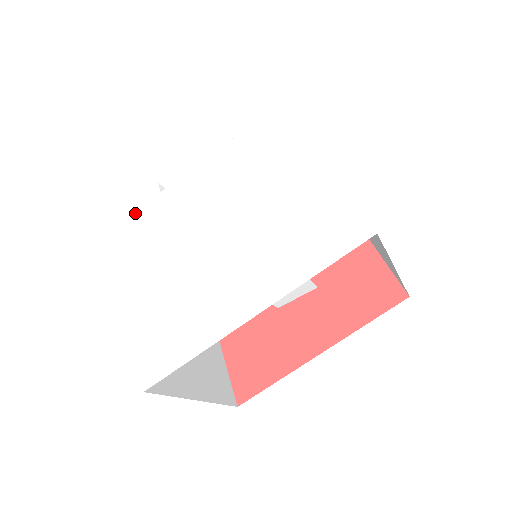
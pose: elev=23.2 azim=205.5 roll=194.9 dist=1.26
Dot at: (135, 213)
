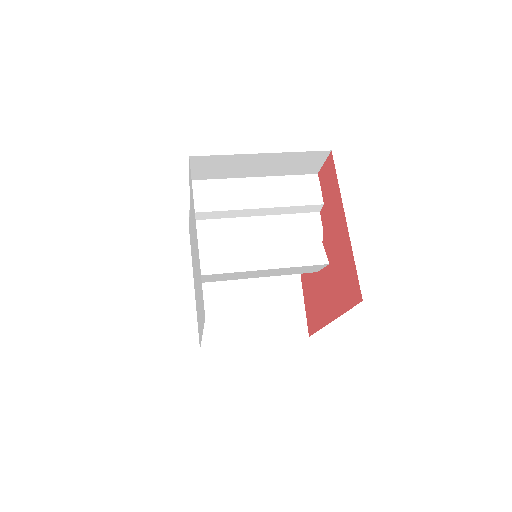
Dot at: occluded
